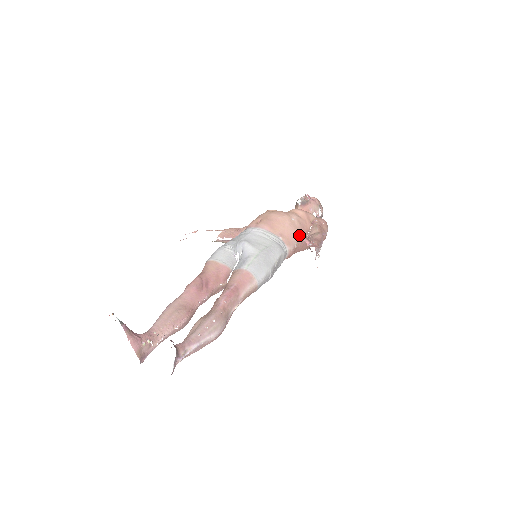
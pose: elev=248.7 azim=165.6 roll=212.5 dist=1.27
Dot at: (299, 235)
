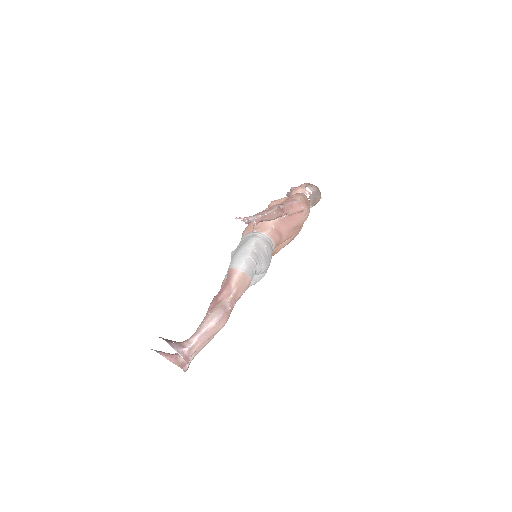
Dot at: occluded
